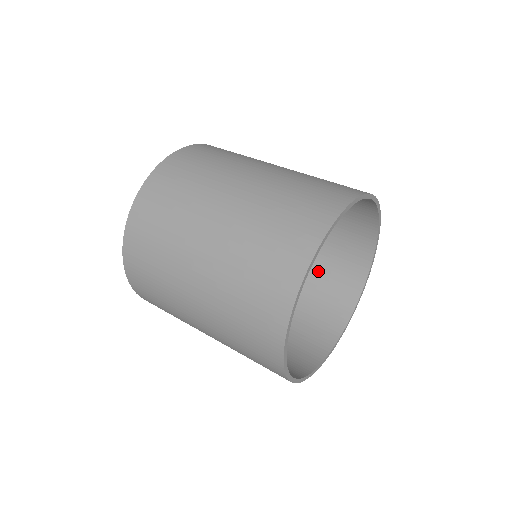
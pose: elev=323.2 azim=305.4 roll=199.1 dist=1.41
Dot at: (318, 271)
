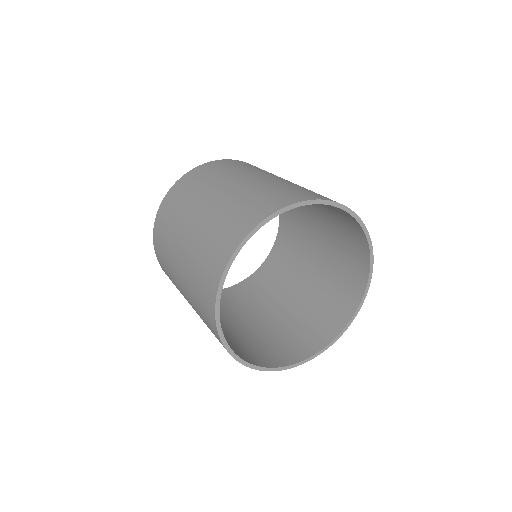
Dot at: (286, 329)
